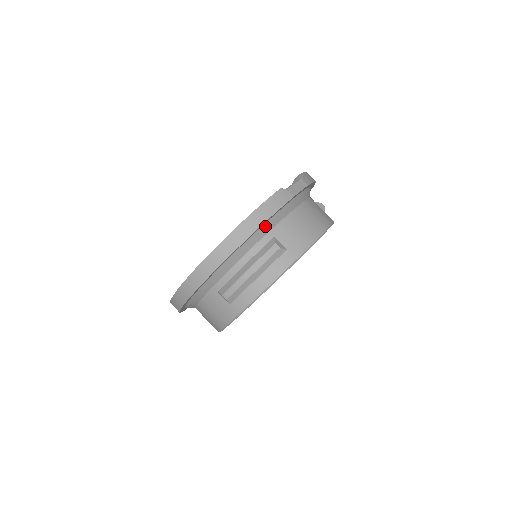
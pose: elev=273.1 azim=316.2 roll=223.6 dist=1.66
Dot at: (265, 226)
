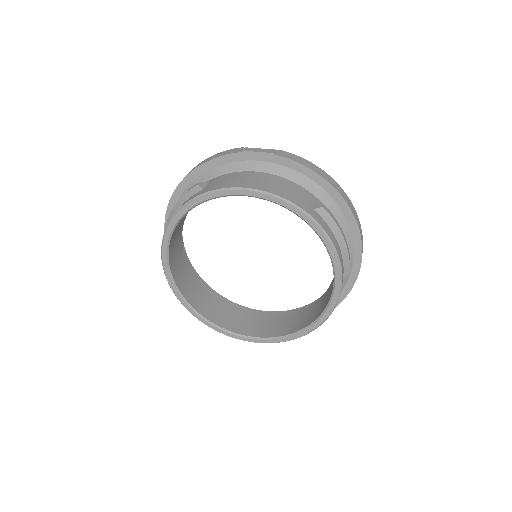
Dot at: (210, 172)
